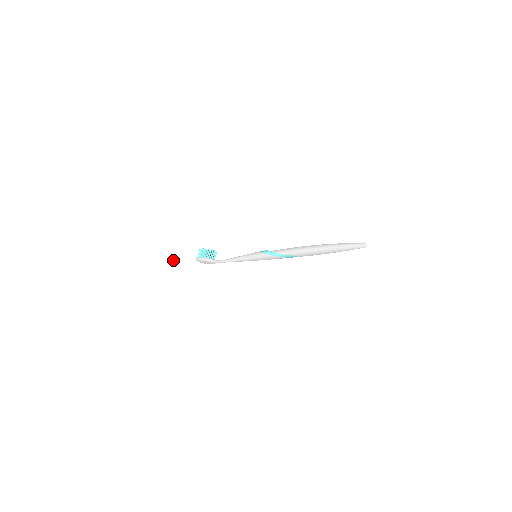
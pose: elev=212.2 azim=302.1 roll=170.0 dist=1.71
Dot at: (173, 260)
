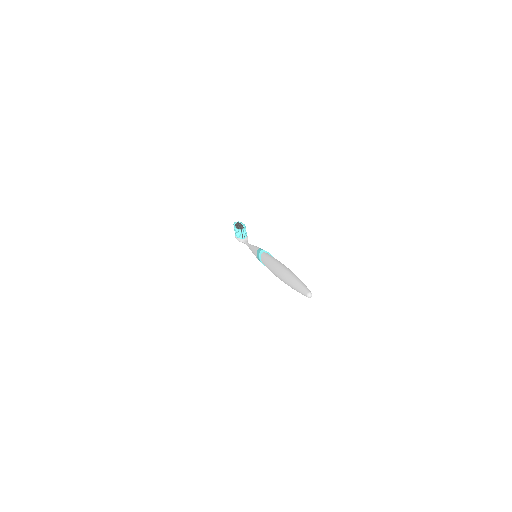
Dot at: (216, 243)
